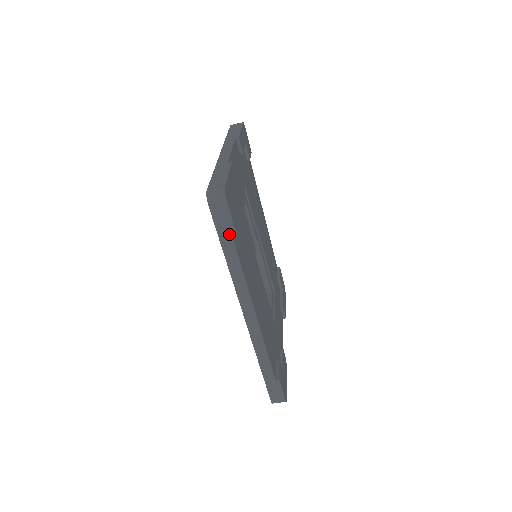
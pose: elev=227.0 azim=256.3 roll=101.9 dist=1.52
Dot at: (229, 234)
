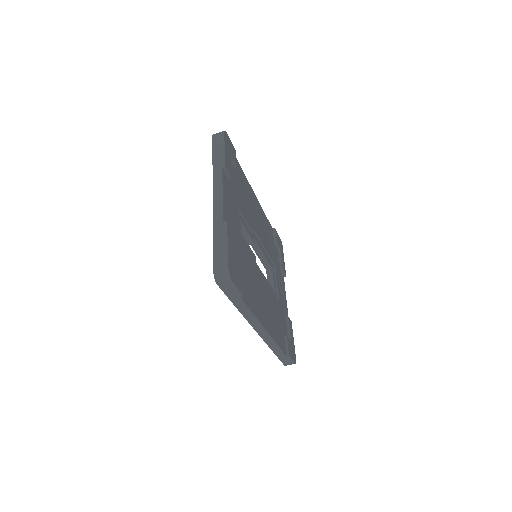
Dot at: (237, 296)
